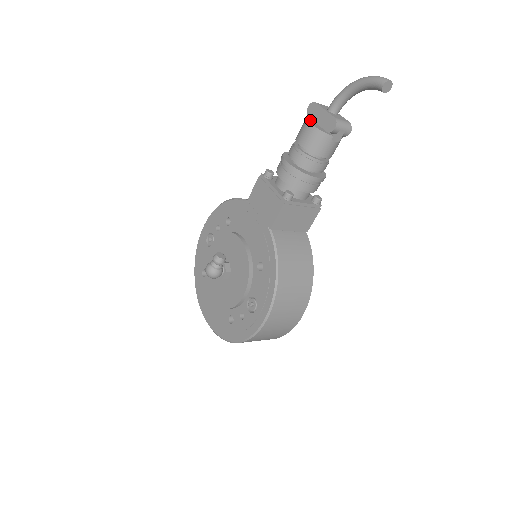
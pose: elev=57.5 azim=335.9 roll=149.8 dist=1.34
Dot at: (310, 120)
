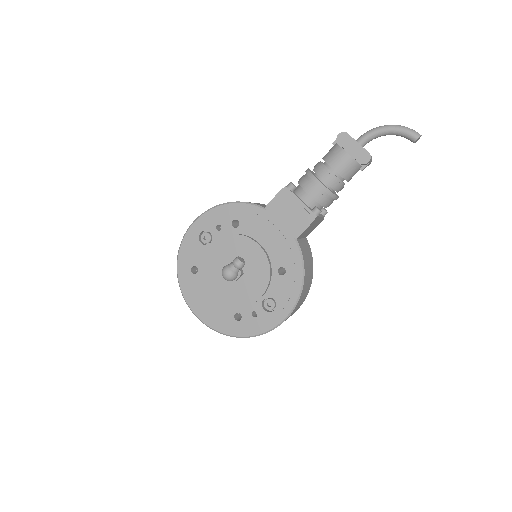
Dot at: (342, 148)
